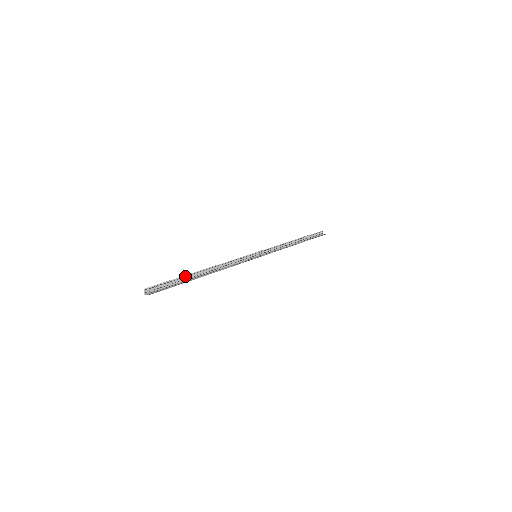
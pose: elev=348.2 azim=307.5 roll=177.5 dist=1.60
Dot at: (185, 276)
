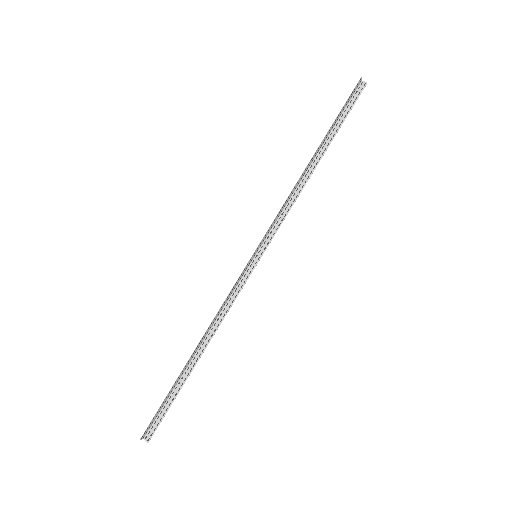
Dot at: (176, 381)
